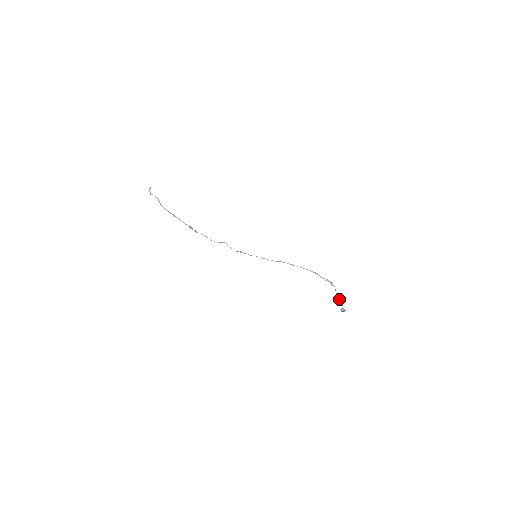
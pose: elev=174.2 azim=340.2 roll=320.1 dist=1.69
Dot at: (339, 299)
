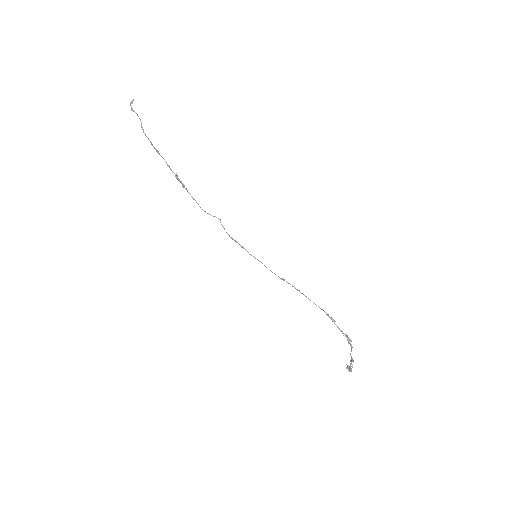
Dot at: (351, 360)
